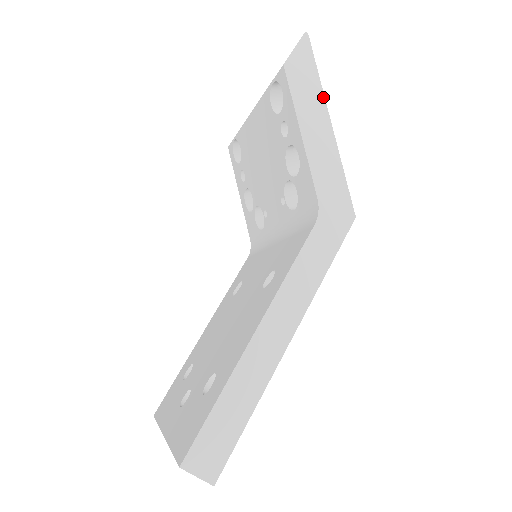
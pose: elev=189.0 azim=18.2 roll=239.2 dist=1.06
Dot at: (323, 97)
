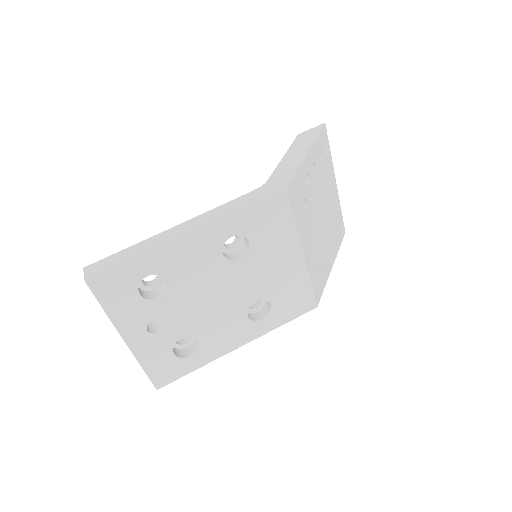
Dot at: (312, 143)
